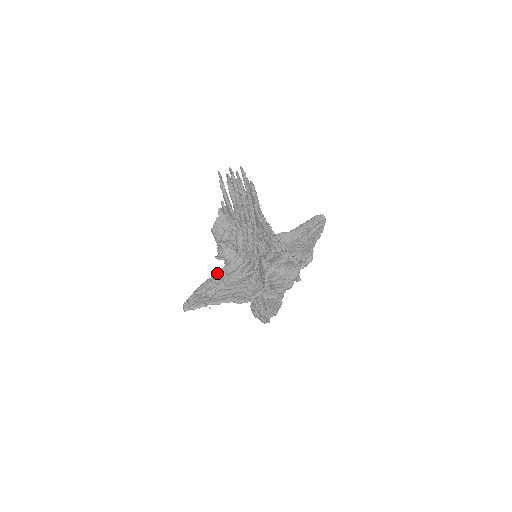
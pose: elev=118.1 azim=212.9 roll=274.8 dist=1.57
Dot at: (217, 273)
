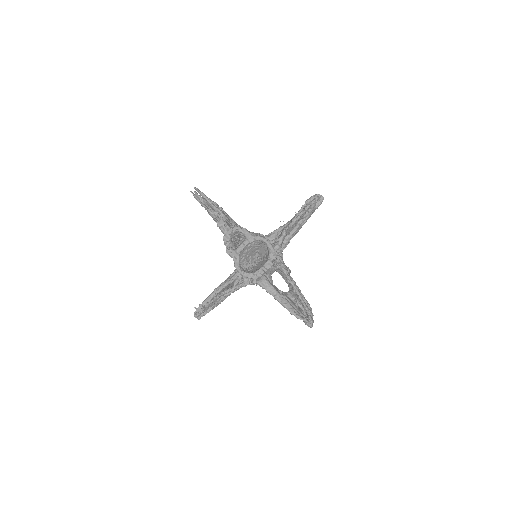
Dot at: (224, 281)
